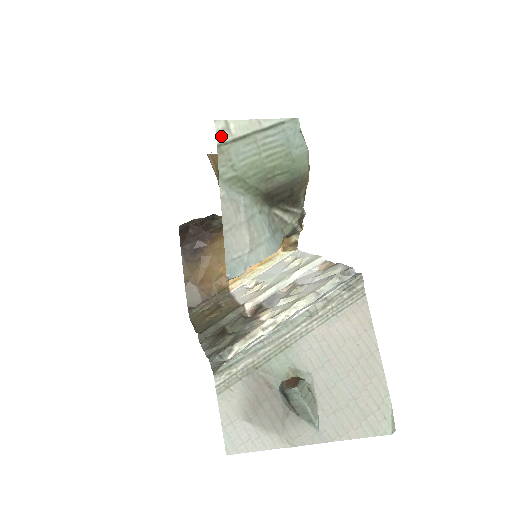
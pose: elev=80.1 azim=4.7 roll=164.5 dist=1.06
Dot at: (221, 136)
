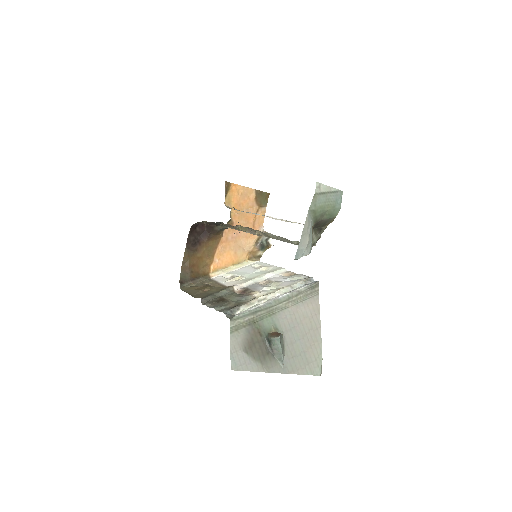
Dot at: (317, 190)
